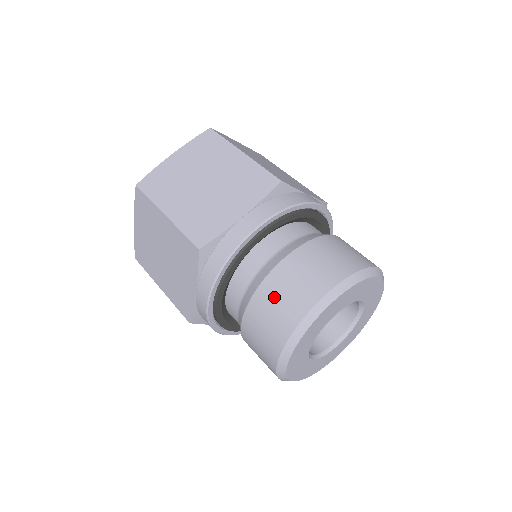
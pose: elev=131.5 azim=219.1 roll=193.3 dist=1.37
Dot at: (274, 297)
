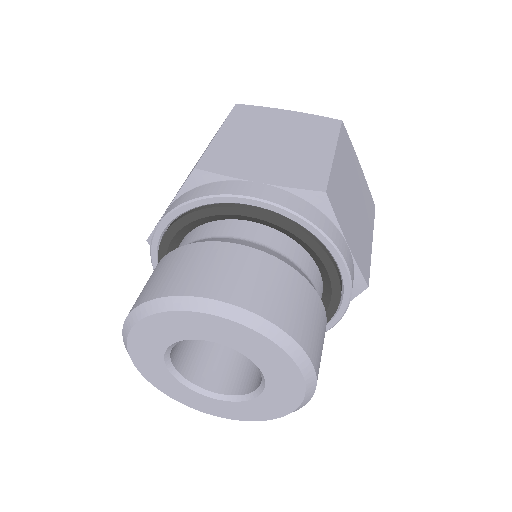
Dot at: occluded
